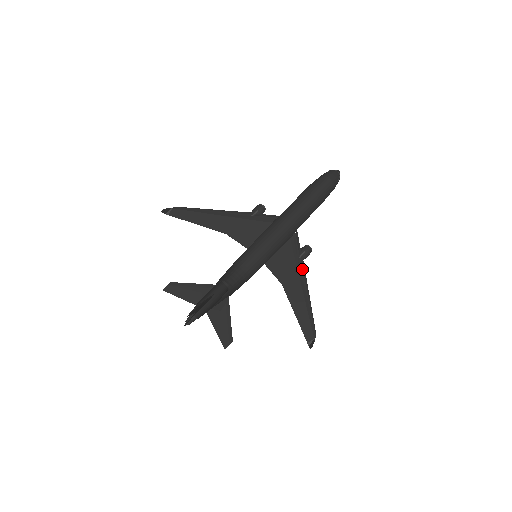
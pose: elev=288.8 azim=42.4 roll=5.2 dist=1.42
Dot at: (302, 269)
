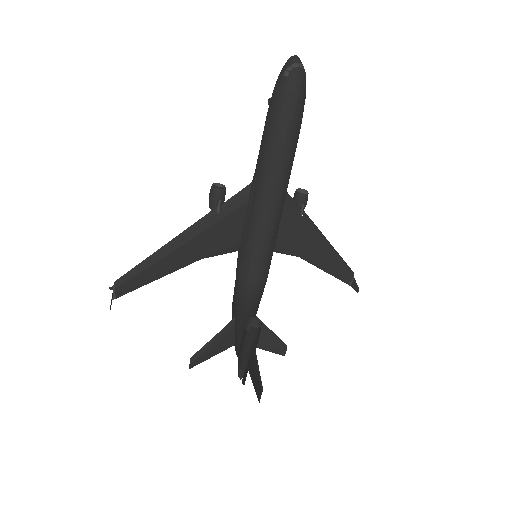
Dot at: (311, 226)
